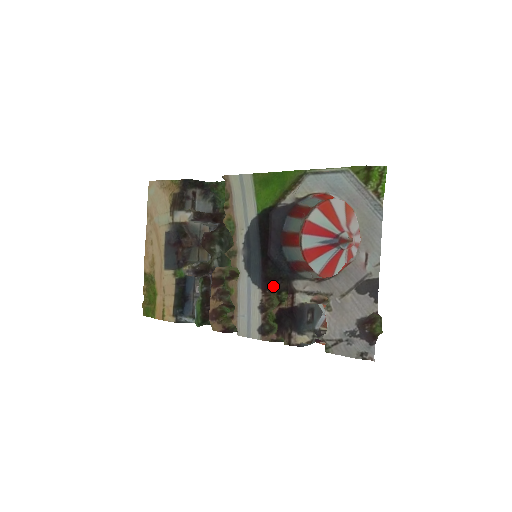
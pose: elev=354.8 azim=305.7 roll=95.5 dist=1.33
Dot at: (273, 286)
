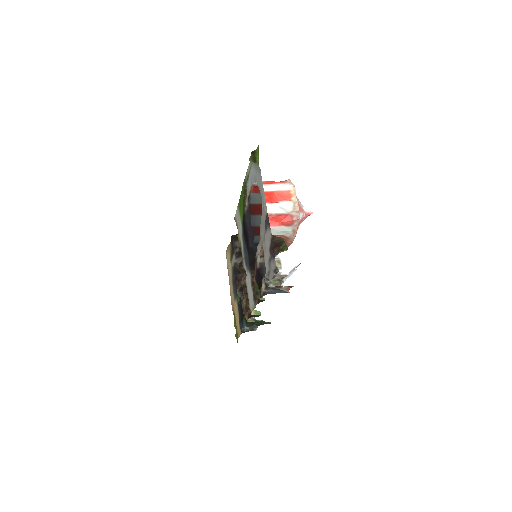
Dot at: (254, 265)
